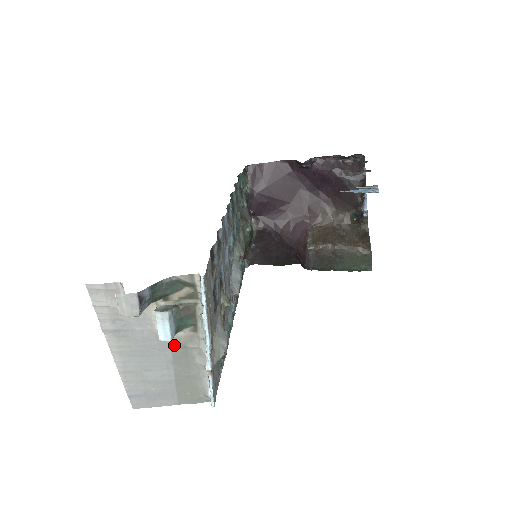
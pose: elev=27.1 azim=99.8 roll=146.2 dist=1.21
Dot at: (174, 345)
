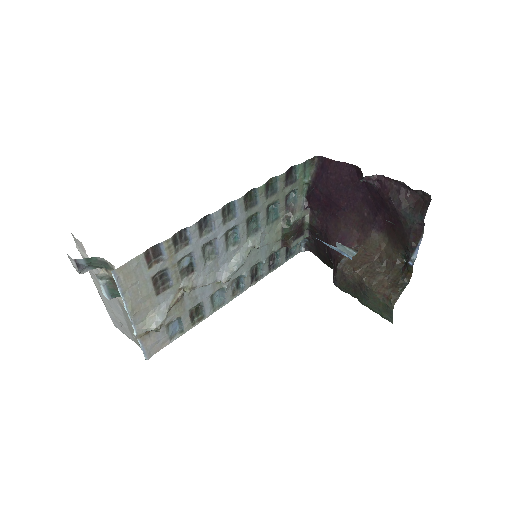
Dot at: (120, 303)
